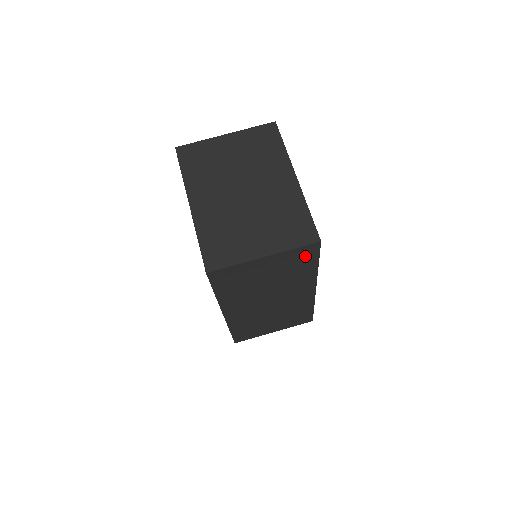
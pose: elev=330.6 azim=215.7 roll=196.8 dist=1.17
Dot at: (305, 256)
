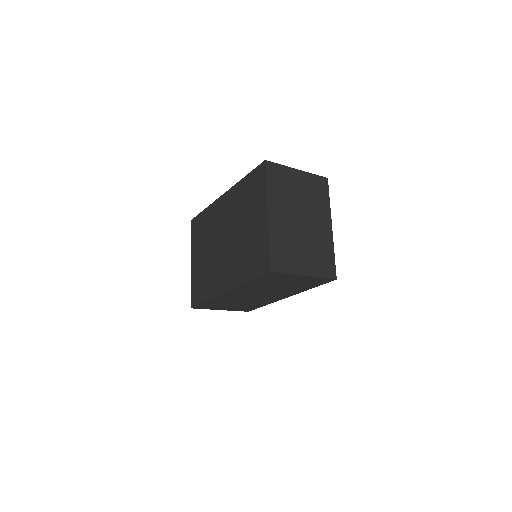
Dot at: (318, 282)
